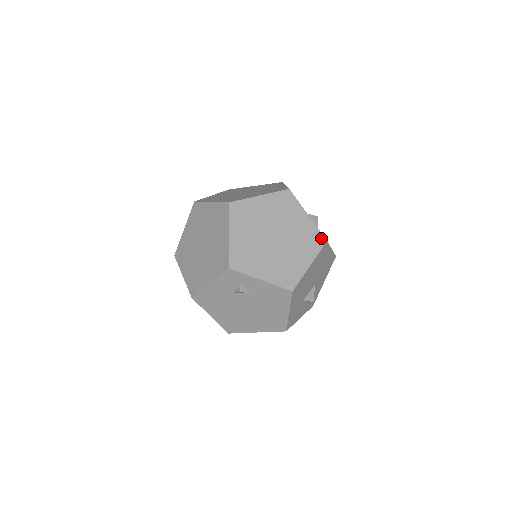
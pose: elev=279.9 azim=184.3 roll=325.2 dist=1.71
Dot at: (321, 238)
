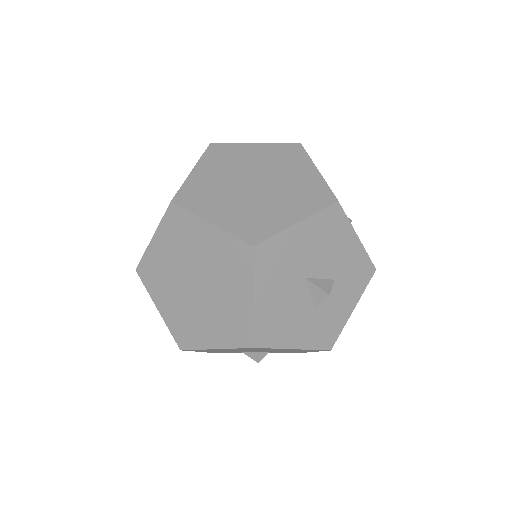
Dot at: (249, 338)
